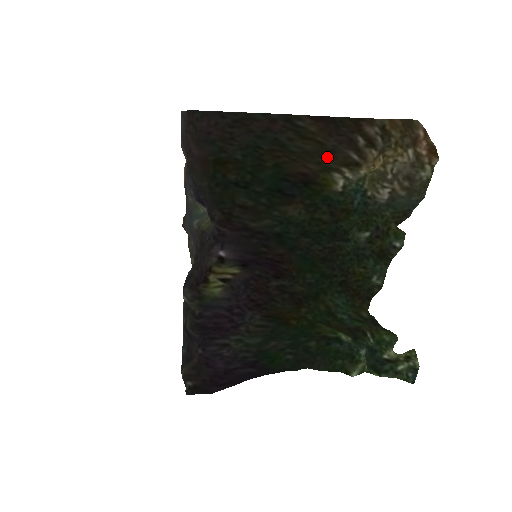
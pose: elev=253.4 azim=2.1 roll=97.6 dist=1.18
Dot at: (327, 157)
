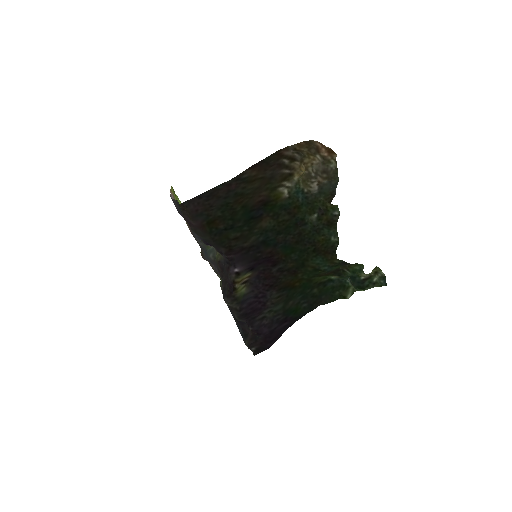
Dot at: (270, 182)
